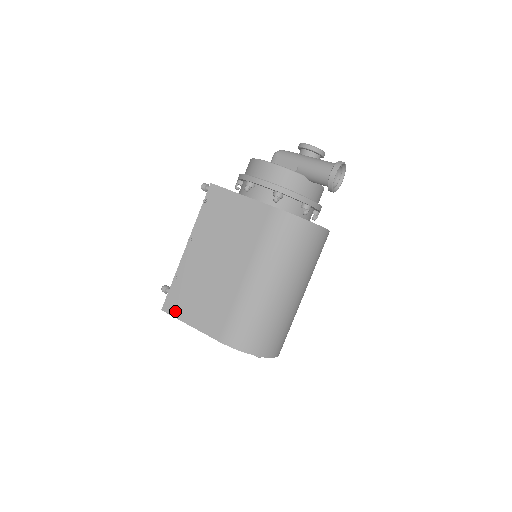
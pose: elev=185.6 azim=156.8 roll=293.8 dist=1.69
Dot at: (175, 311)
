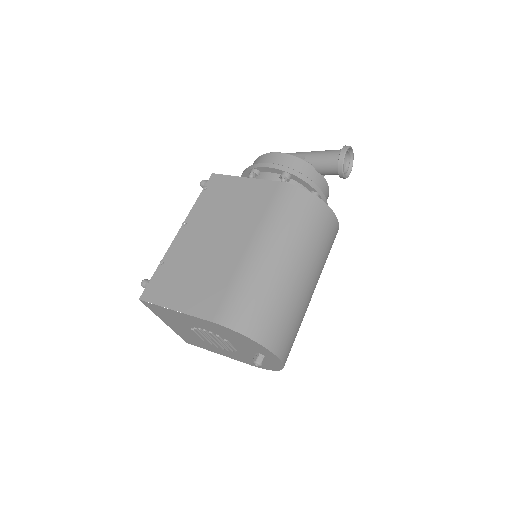
Dot at: (157, 297)
